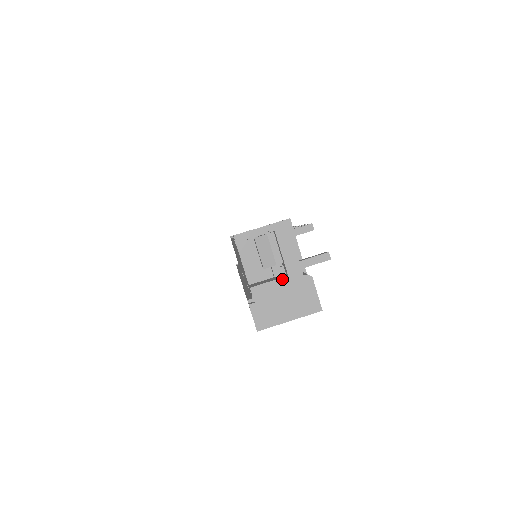
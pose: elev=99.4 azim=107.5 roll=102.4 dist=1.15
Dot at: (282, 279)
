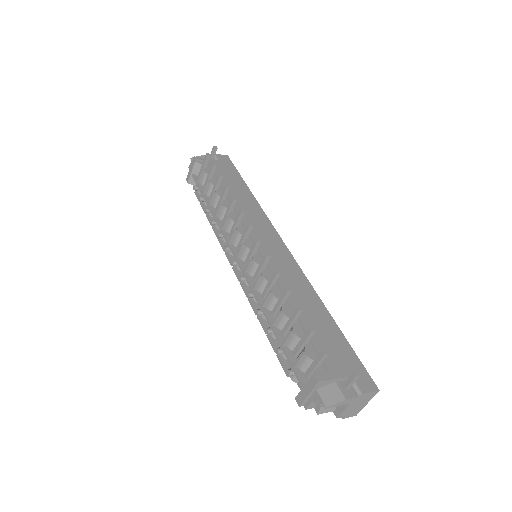
Dot at: (348, 406)
